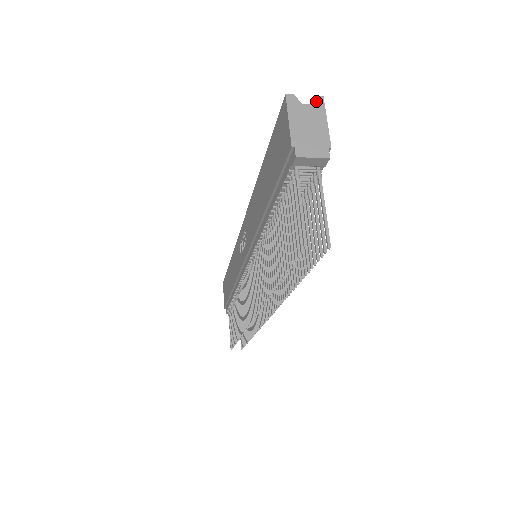
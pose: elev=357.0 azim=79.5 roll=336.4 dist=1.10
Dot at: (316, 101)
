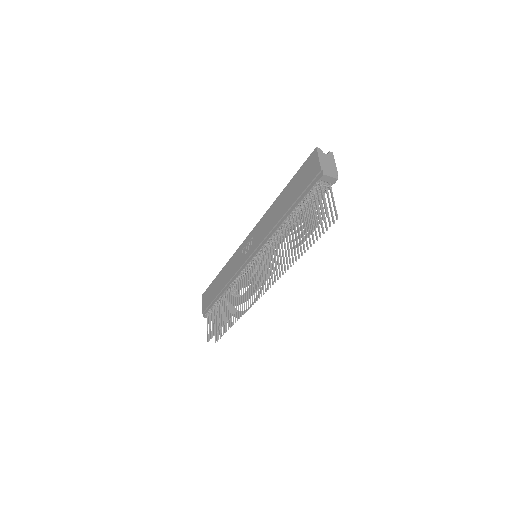
Dot at: (330, 154)
